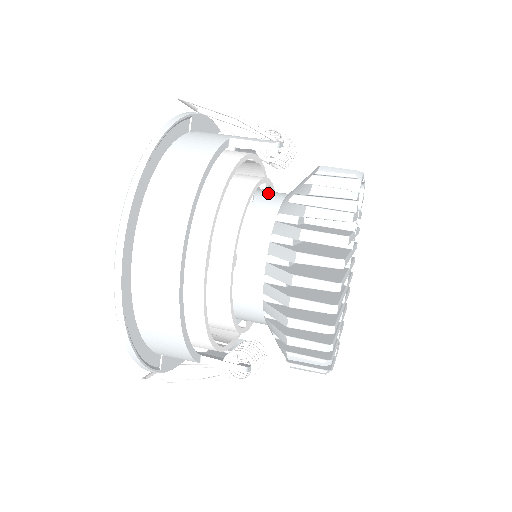
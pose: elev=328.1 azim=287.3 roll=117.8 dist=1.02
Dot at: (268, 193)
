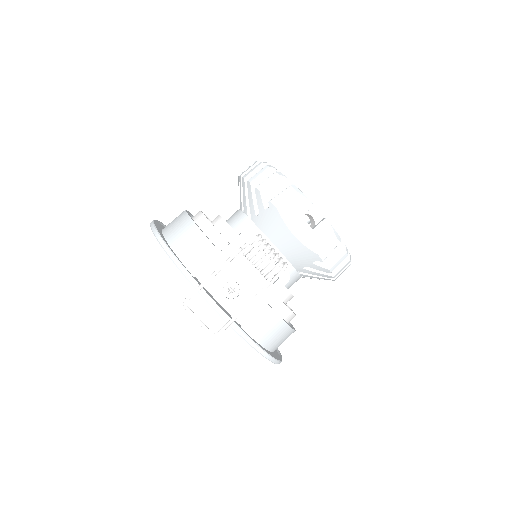
Dot at: occluded
